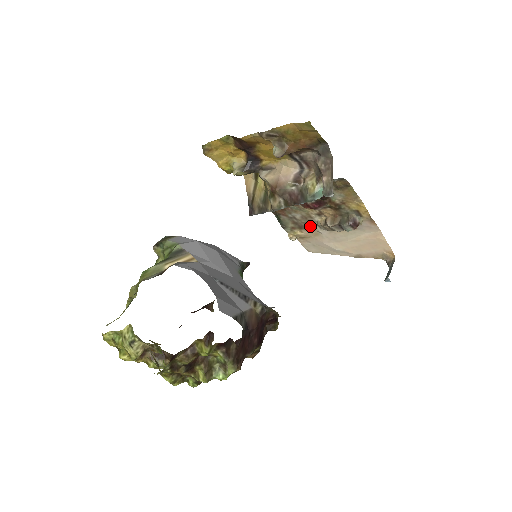
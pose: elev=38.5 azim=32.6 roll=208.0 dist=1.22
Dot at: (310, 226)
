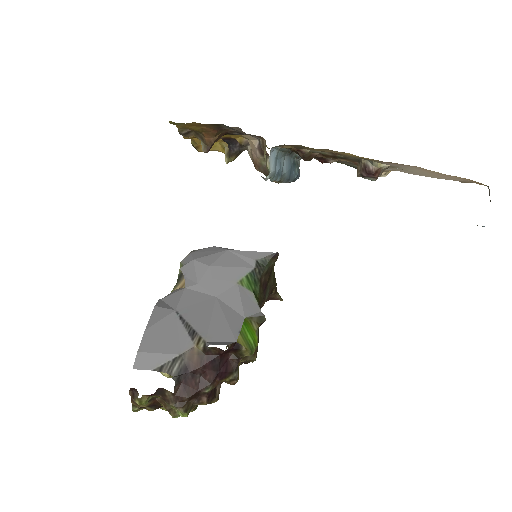
Dot at: occluded
